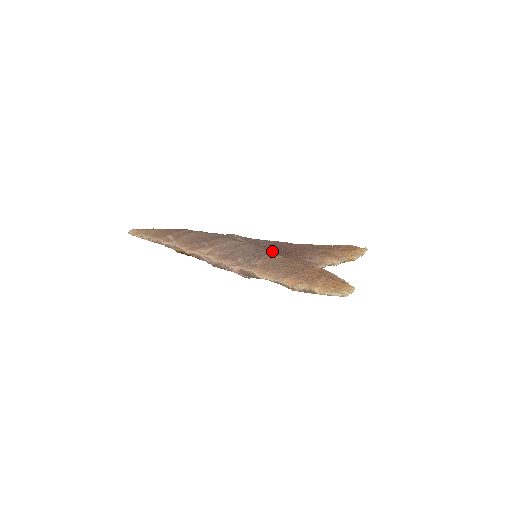
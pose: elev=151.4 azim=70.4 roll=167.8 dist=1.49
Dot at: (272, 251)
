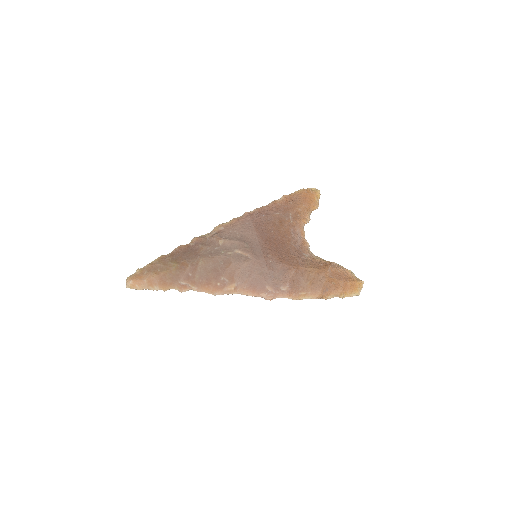
Dot at: (280, 260)
